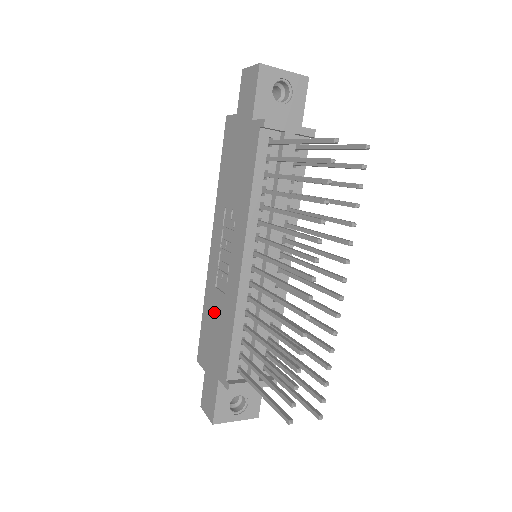
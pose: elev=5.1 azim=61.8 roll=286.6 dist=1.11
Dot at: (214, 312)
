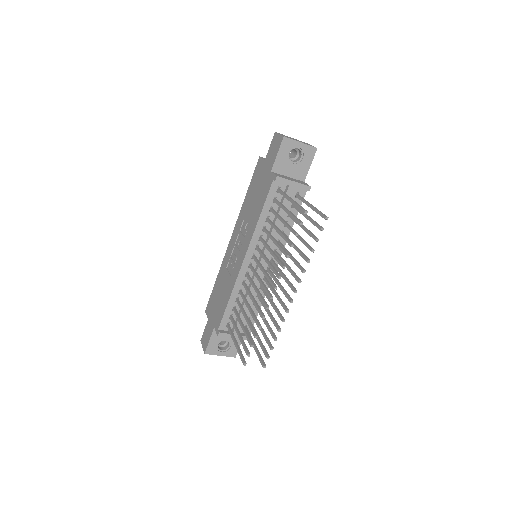
Dot at: (222, 284)
